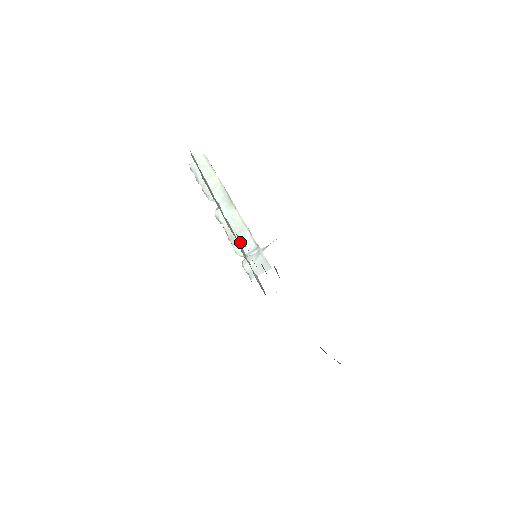
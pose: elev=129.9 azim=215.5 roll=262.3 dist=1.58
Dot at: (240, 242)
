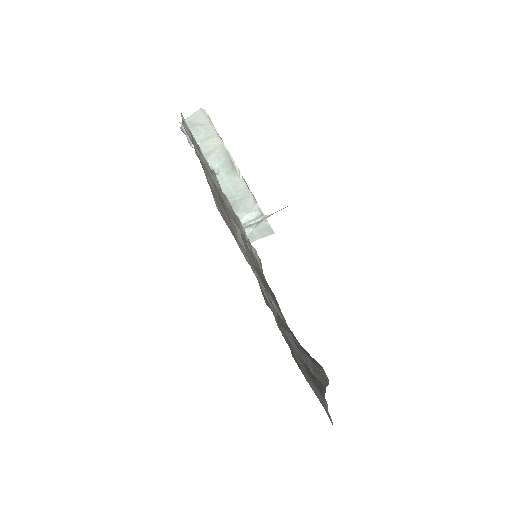
Dot at: (240, 209)
